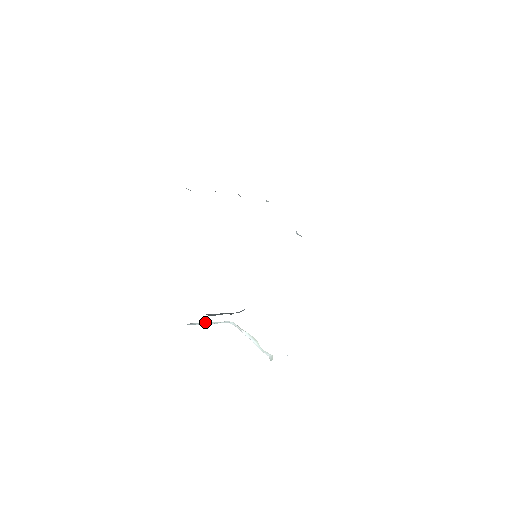
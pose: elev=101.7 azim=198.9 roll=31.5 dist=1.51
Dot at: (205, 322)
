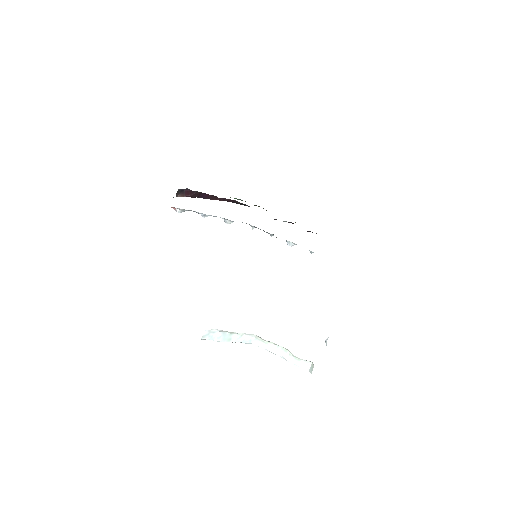
Dot at: (223, 333)
